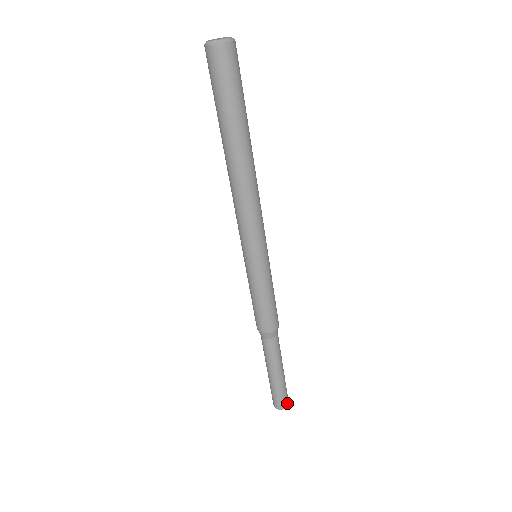
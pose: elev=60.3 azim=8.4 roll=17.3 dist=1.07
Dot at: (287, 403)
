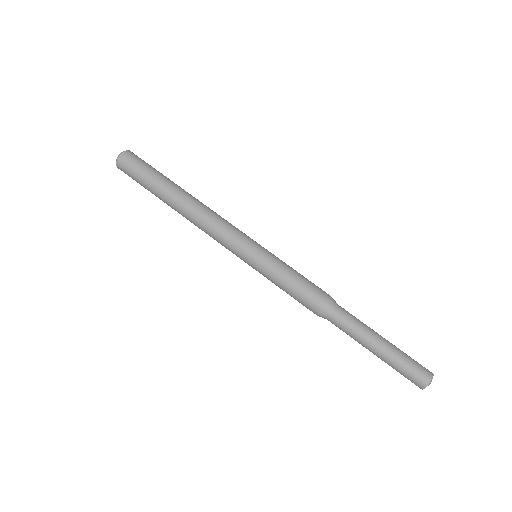
Dot at: (427, 377)
